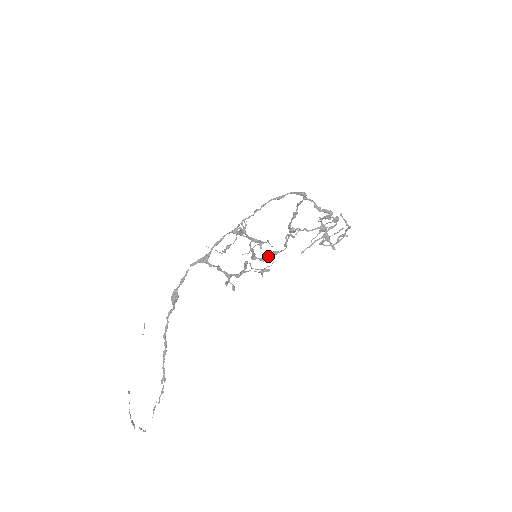
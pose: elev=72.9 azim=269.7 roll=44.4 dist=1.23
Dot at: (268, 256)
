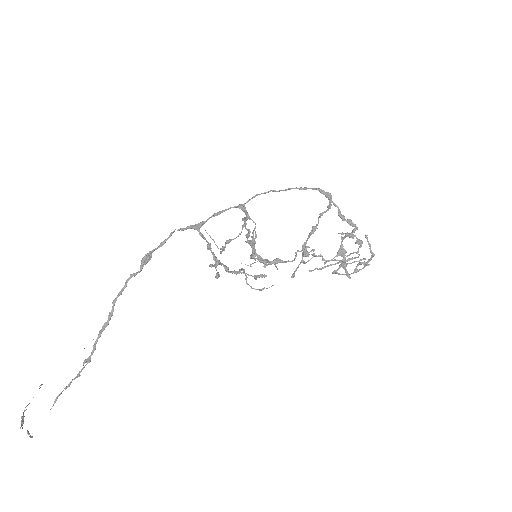
Dot at: (270, 261)
